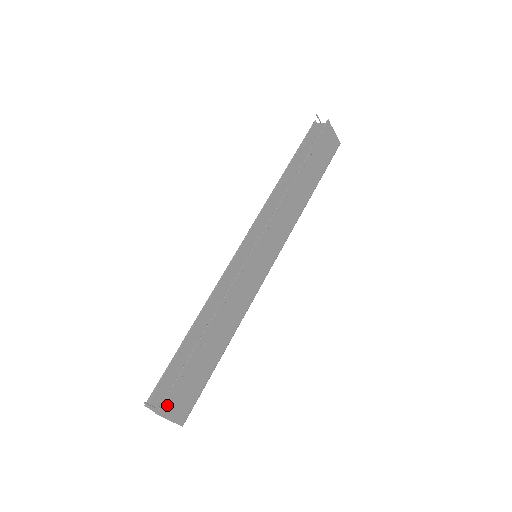
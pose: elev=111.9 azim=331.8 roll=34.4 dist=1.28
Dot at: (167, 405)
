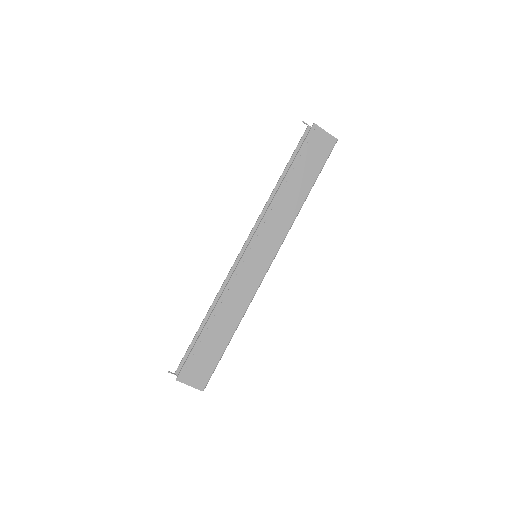
Dot at: (184, 374)
